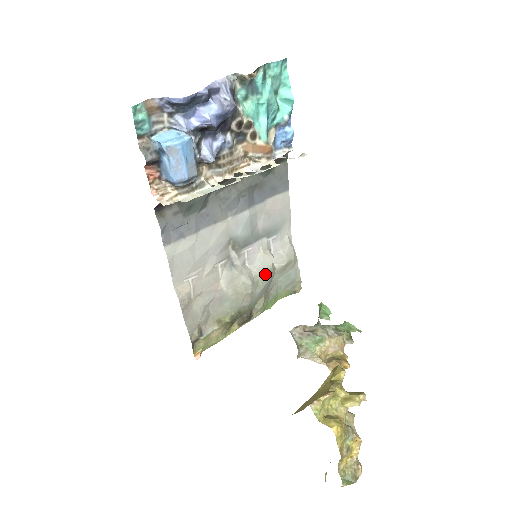
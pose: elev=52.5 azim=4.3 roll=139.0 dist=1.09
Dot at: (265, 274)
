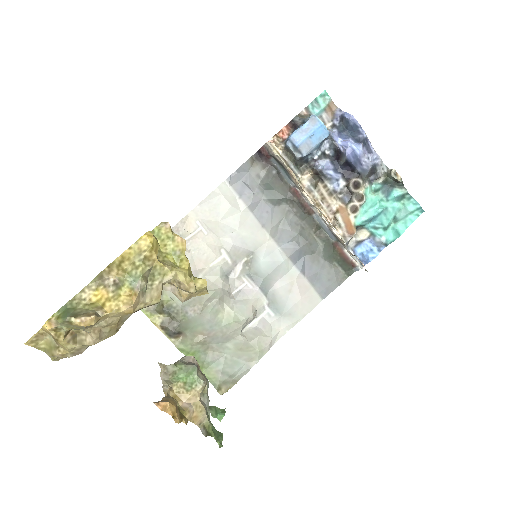
Dot at: (231, 319)
